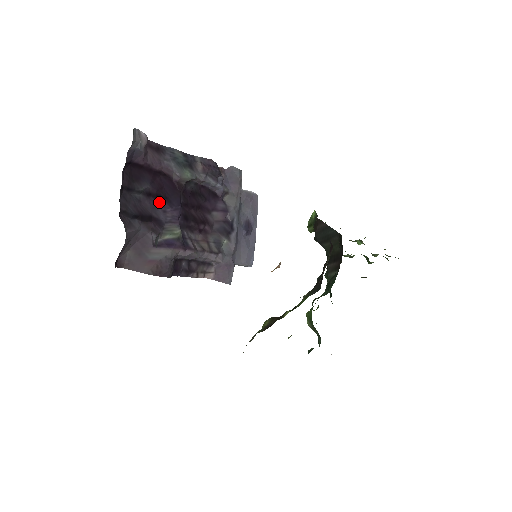
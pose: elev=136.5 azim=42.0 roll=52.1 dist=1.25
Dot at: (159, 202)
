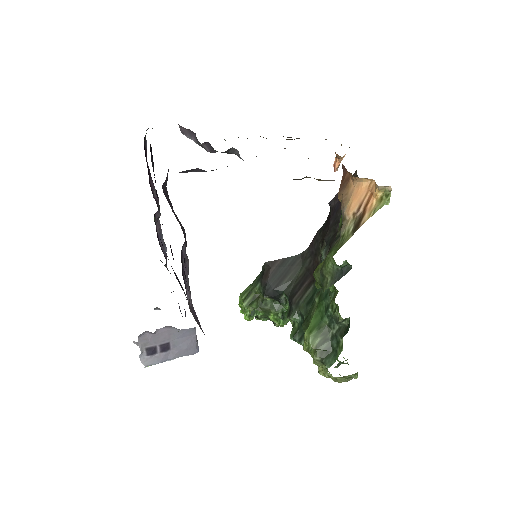
Dot at: occluded
